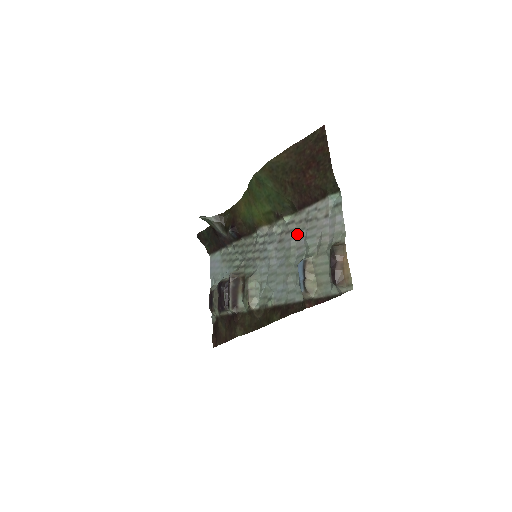
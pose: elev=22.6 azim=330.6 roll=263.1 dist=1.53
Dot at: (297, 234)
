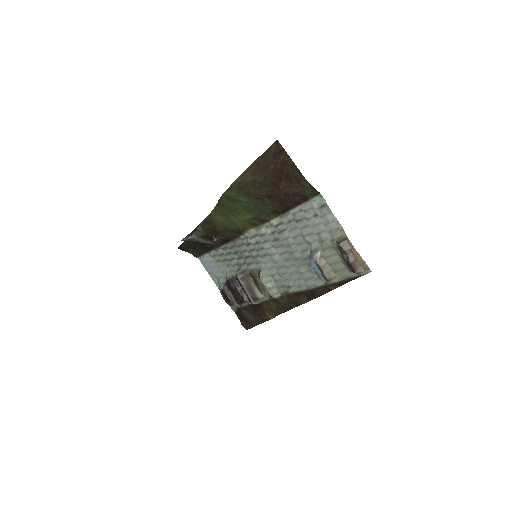
Dot at: (291, 233)
